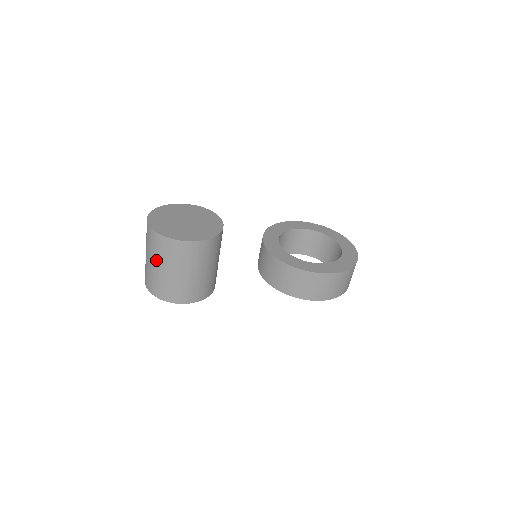
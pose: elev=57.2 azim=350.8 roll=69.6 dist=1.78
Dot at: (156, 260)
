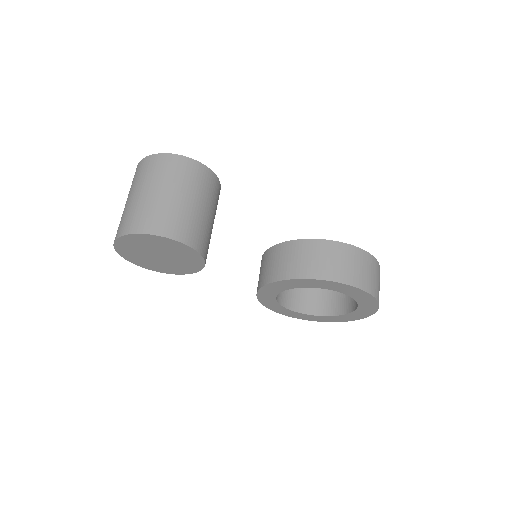
Dot at: (140, 186)
